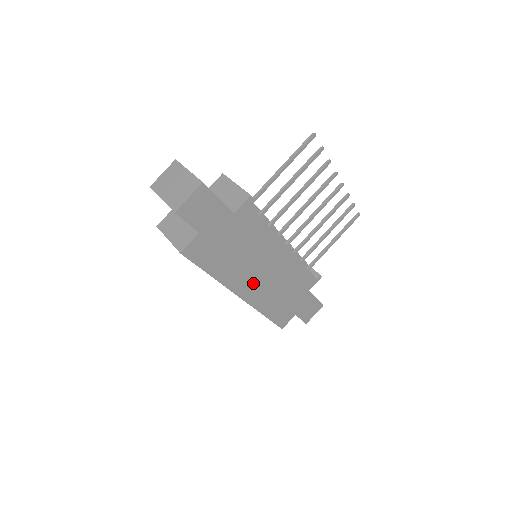
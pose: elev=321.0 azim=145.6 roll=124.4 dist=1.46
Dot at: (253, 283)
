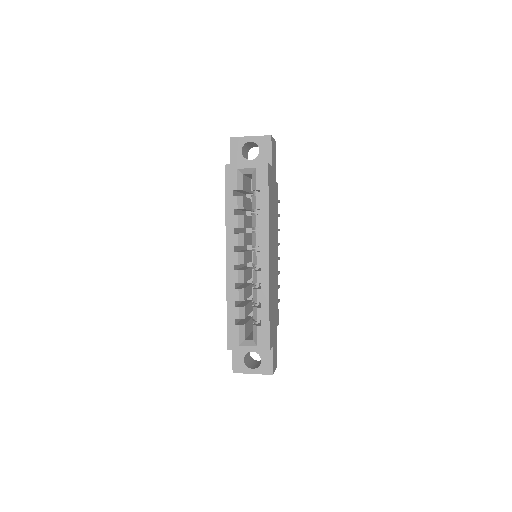
Dot at: (271, 257)
